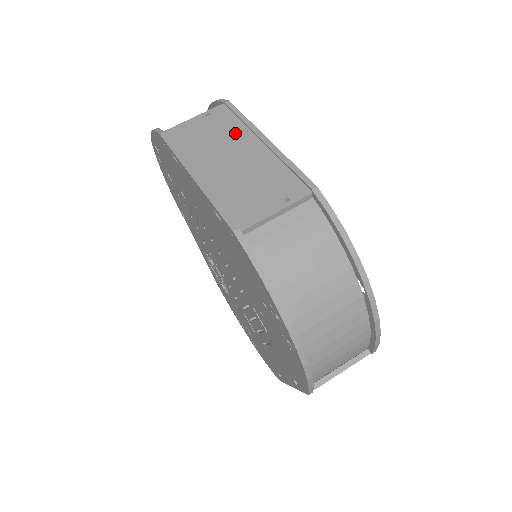
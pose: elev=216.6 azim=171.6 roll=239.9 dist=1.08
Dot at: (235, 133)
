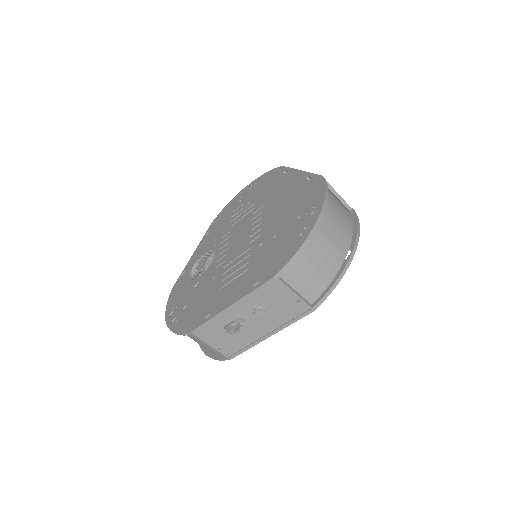
Dot at: occluded
